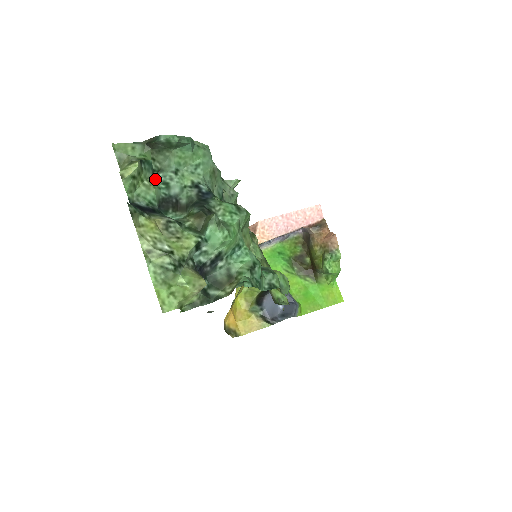
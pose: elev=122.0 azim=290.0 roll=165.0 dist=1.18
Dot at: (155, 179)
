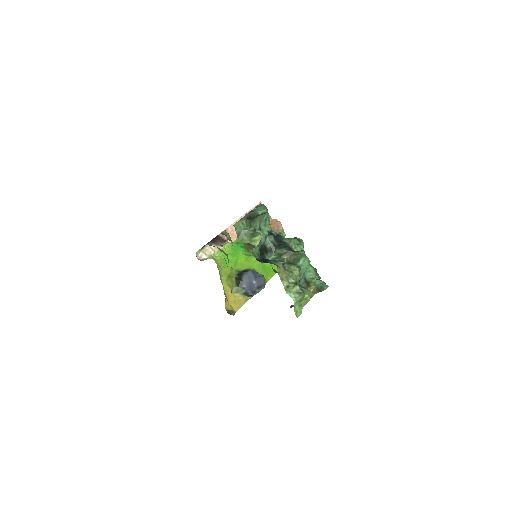
Dot at: occluded
